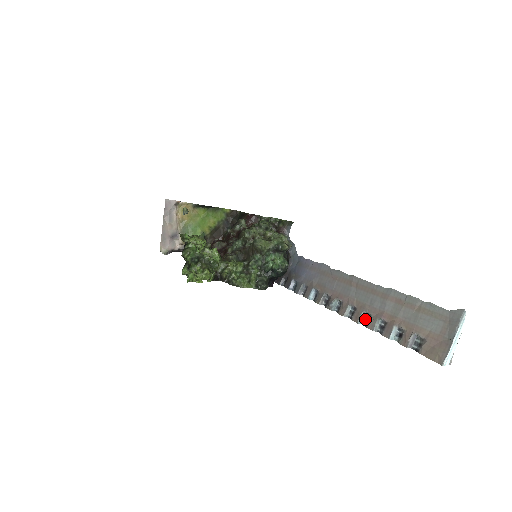
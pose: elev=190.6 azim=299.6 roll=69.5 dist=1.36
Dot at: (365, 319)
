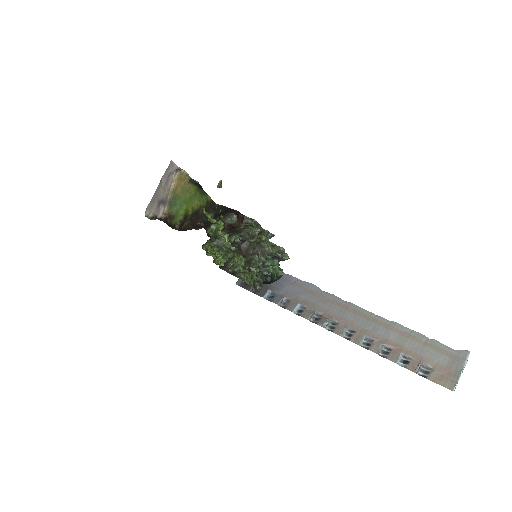
Dot at: (365, 342)
